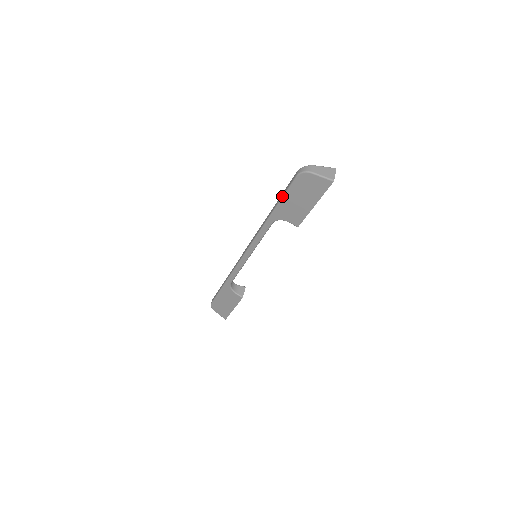
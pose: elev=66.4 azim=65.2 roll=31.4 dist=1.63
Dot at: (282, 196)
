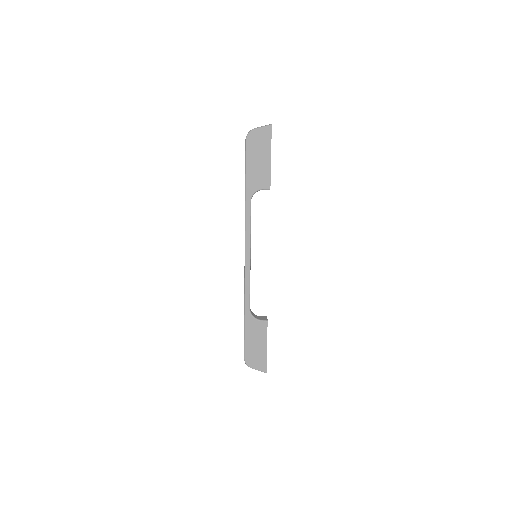
Dot at: (245, 167)
